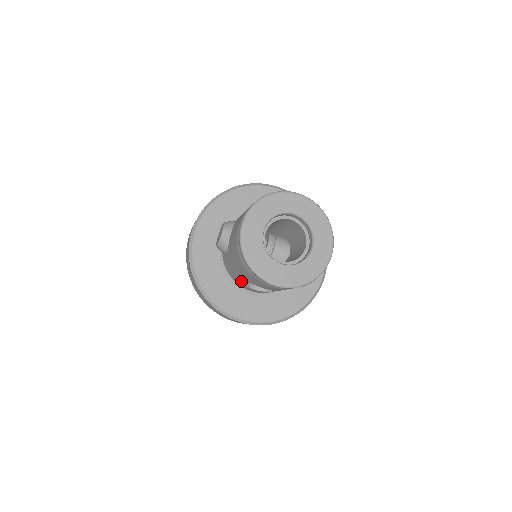
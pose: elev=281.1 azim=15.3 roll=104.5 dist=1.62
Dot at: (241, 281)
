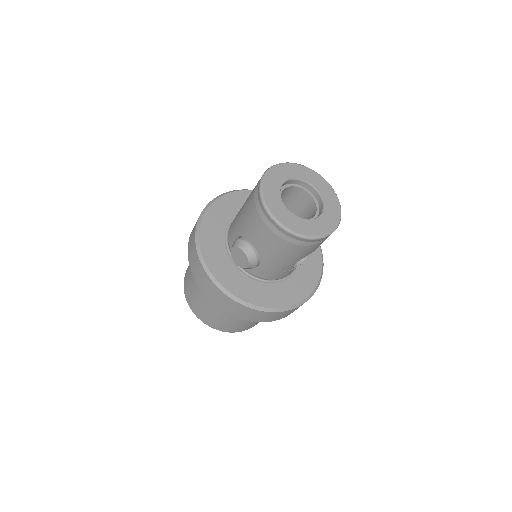
Dot at: (287, 270)
